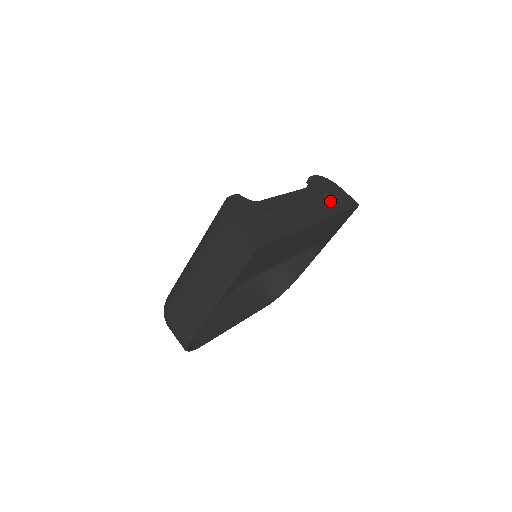
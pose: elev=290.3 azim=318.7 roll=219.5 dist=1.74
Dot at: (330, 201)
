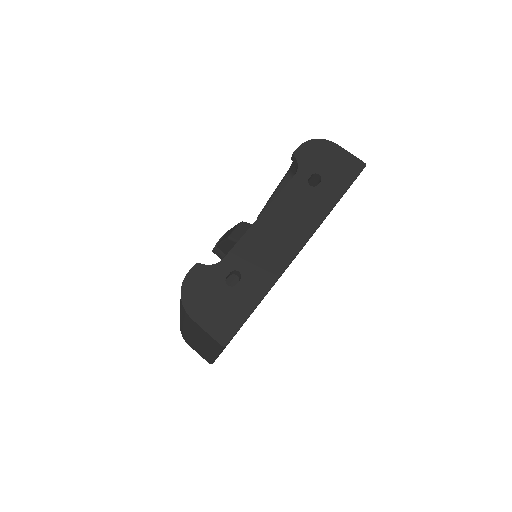
Dot at: (322, 188)
